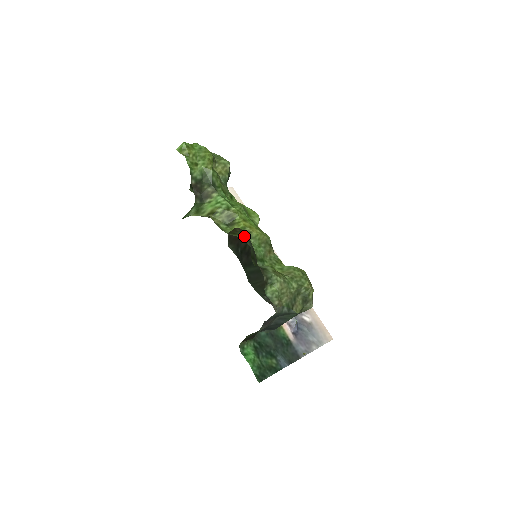
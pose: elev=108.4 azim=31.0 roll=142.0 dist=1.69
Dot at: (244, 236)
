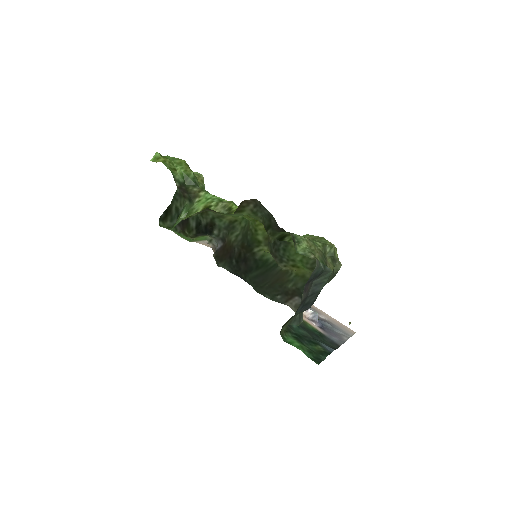
Dot at: (253, 208)
